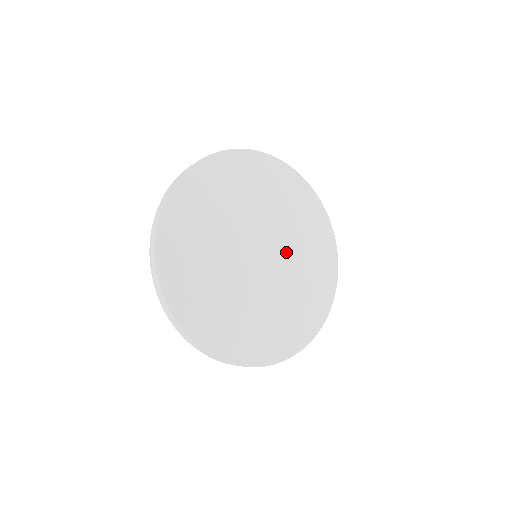
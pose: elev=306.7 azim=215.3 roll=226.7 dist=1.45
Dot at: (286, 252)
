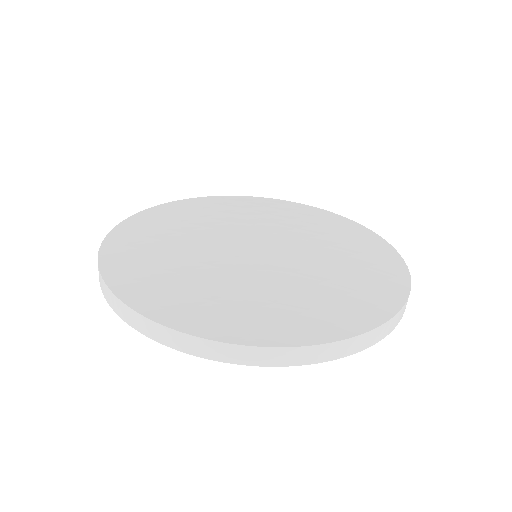
Dot at: (297, 257)
